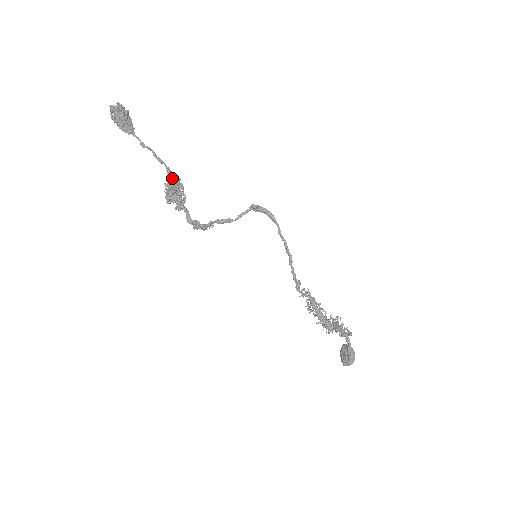
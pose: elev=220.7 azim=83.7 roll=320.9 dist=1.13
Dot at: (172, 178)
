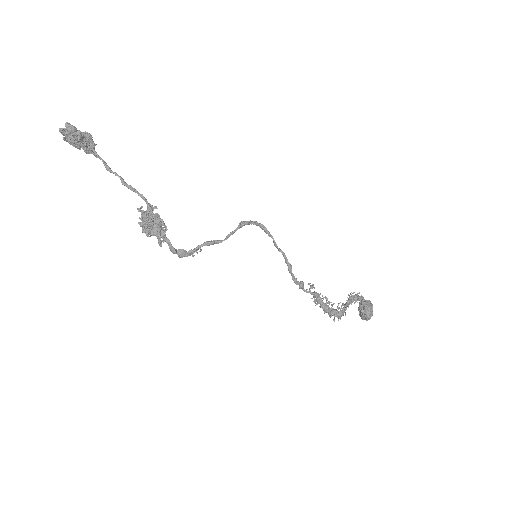
Dot at: (145, 217)
